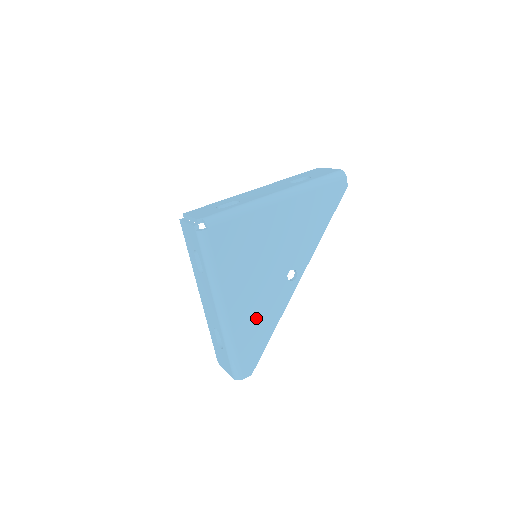
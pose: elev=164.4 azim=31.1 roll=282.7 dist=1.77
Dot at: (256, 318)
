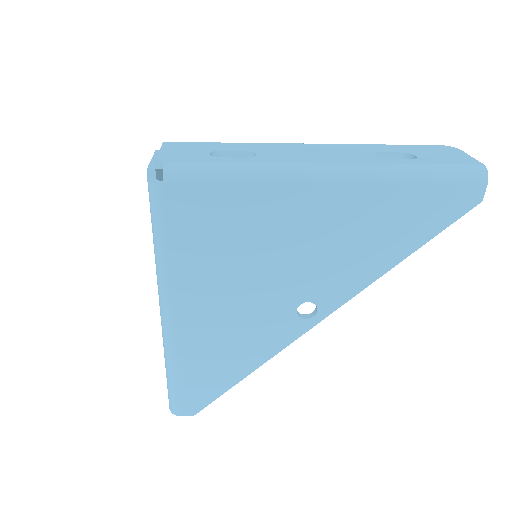
Dot at: (221, 347)
